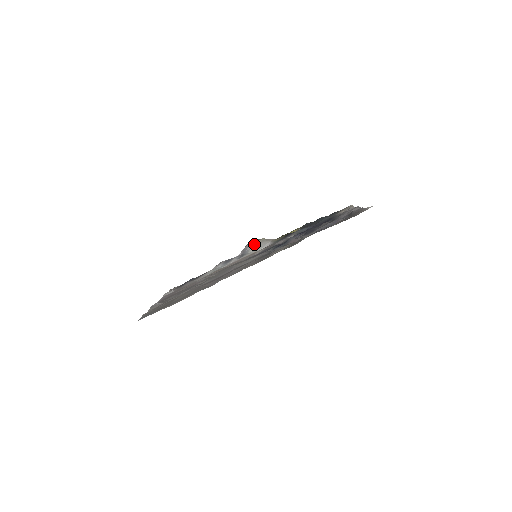
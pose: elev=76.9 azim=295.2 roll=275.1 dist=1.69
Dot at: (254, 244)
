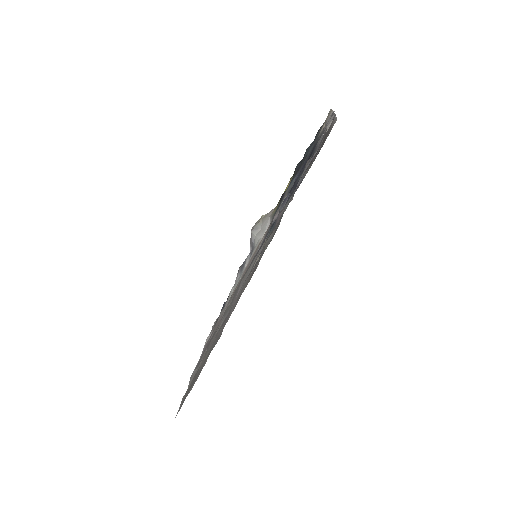
Dot at: (255, 231)
